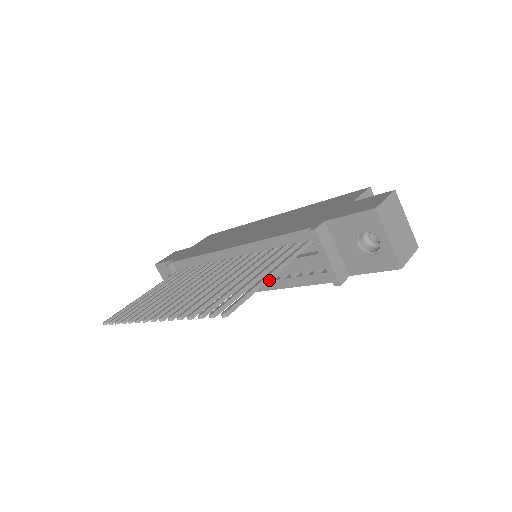
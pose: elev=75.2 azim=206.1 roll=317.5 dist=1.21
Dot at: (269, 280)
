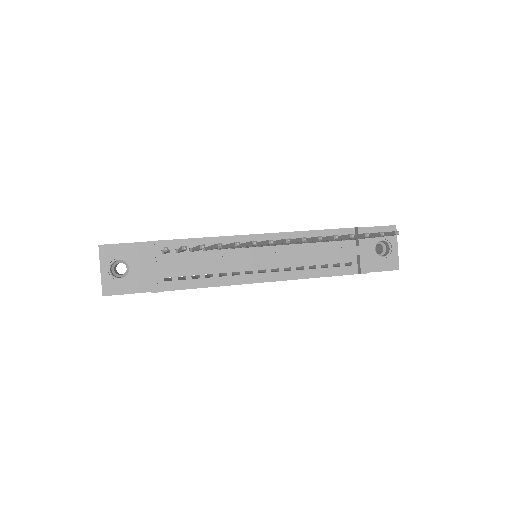
Dot at: (289, 270)
